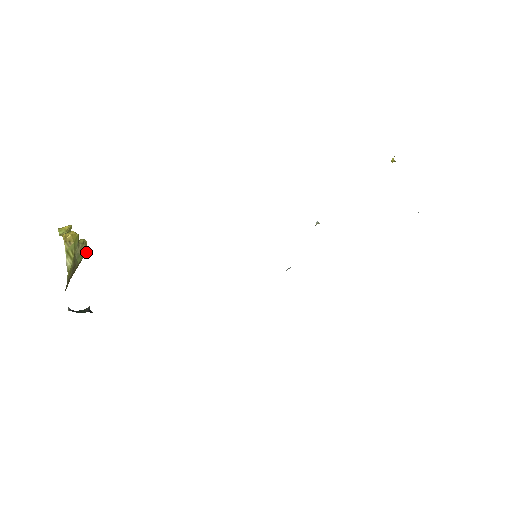
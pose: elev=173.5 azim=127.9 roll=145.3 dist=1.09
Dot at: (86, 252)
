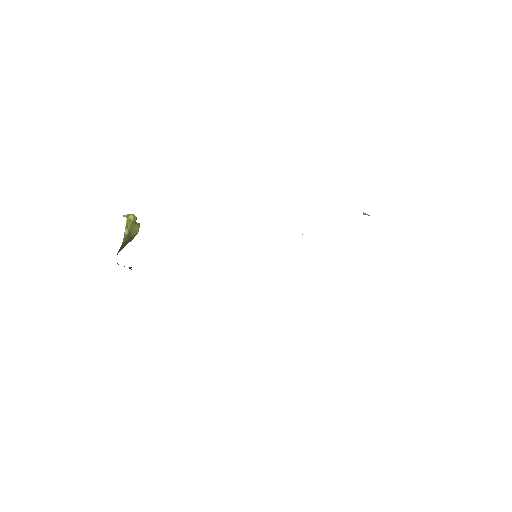
Dot at: (138, 231)
